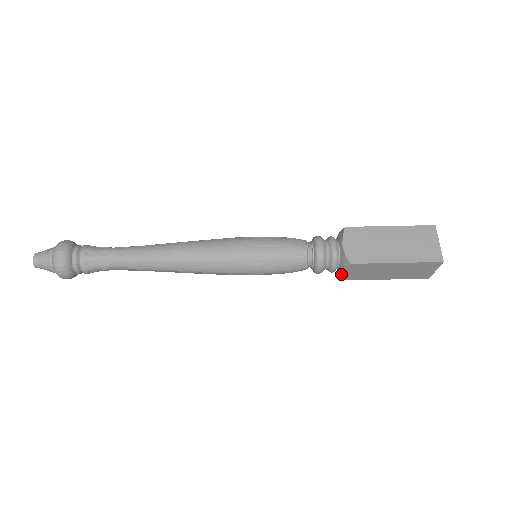
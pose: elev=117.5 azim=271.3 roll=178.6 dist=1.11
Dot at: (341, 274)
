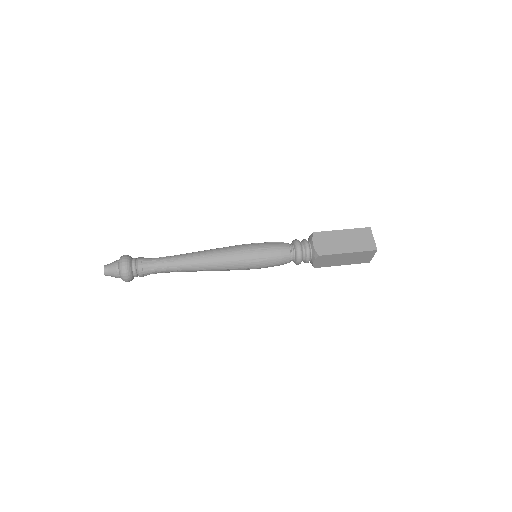
Dot at: (313, 264)
